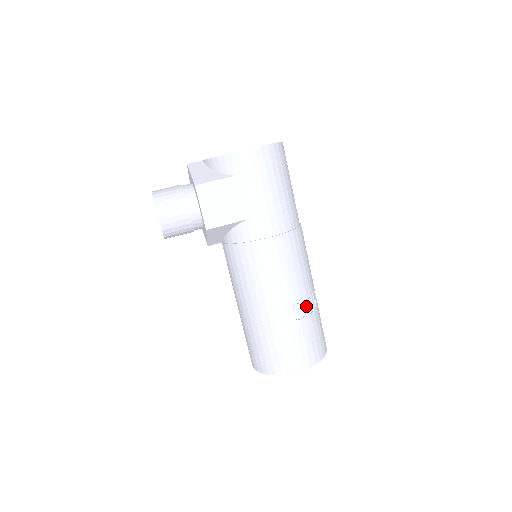
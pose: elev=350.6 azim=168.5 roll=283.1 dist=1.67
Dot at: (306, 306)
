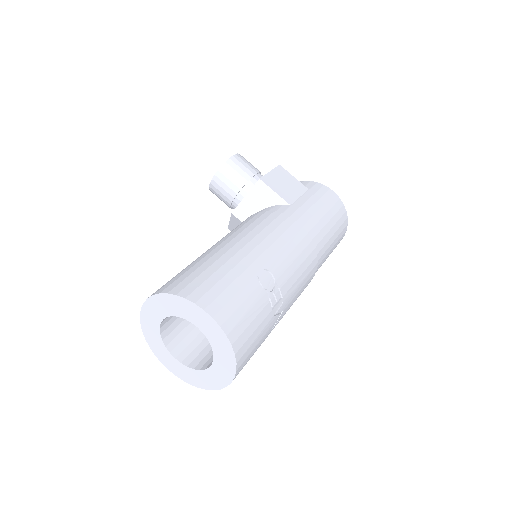
Dot at: (273, 290)
